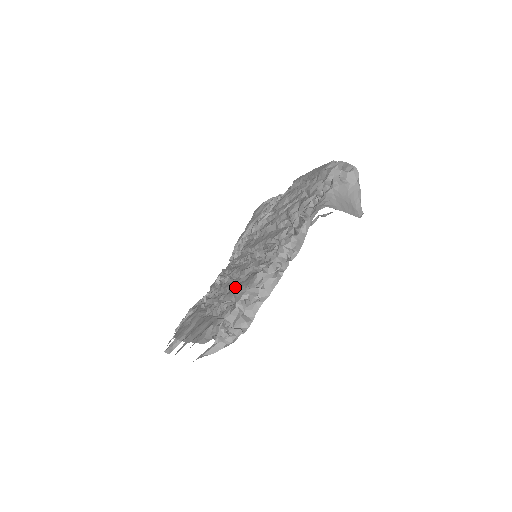
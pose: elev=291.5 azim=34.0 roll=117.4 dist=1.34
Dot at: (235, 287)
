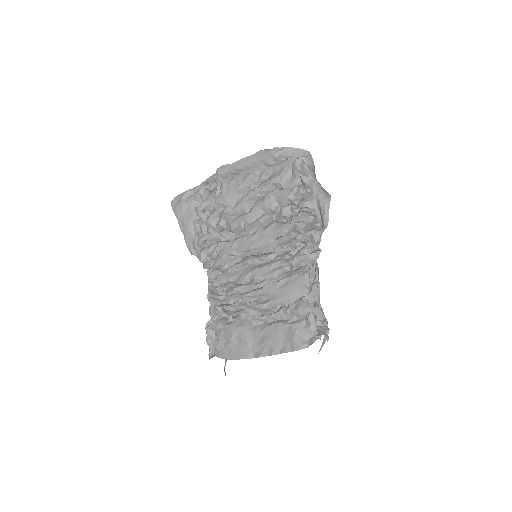
Dot at: (280, 292)
